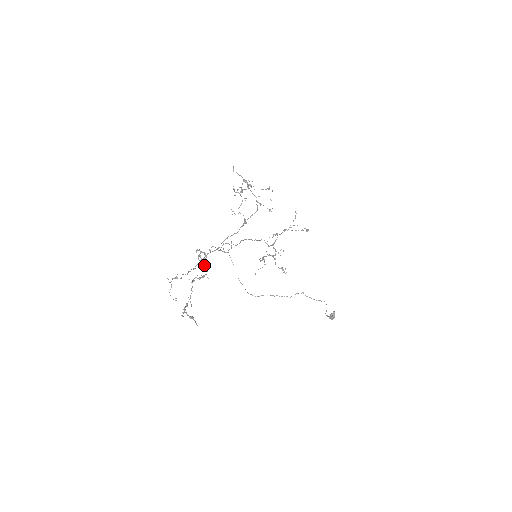
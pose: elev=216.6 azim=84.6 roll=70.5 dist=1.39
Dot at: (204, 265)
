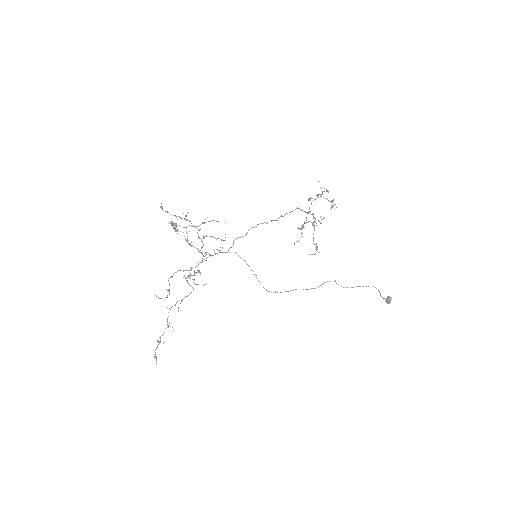
Dot at: occluded
